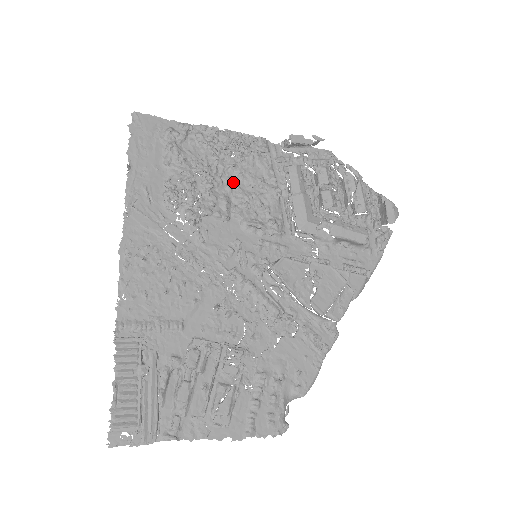
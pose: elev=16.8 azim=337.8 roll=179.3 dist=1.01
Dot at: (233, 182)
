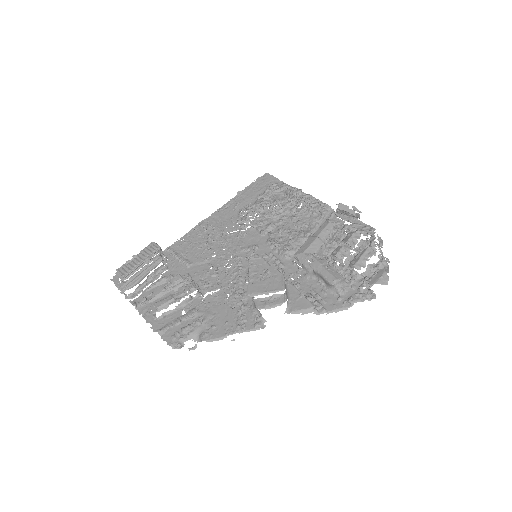
Dot at: (287, 220)
